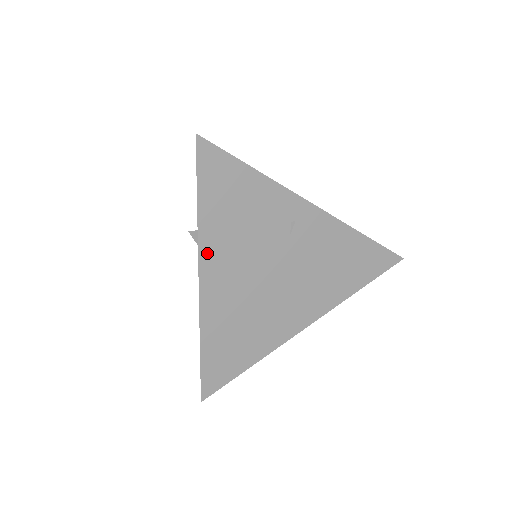
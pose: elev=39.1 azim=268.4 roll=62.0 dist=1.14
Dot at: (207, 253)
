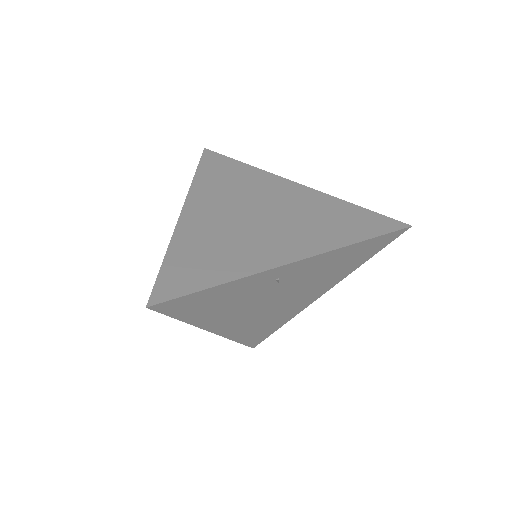
Dot at: (209, 325)
